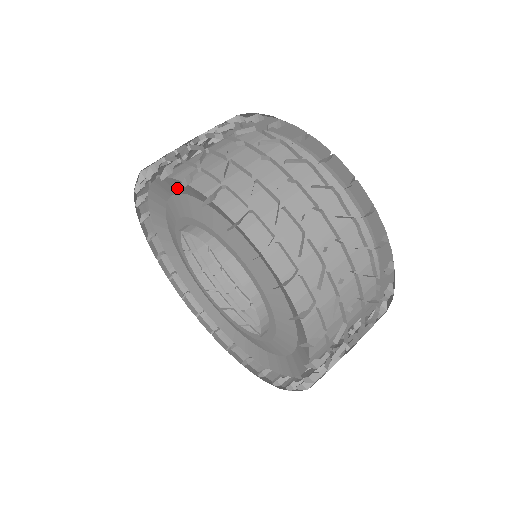
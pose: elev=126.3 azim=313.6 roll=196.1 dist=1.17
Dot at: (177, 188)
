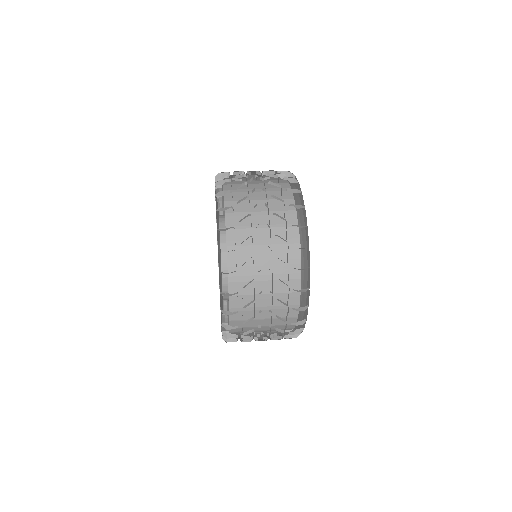
Dot at: occluded
